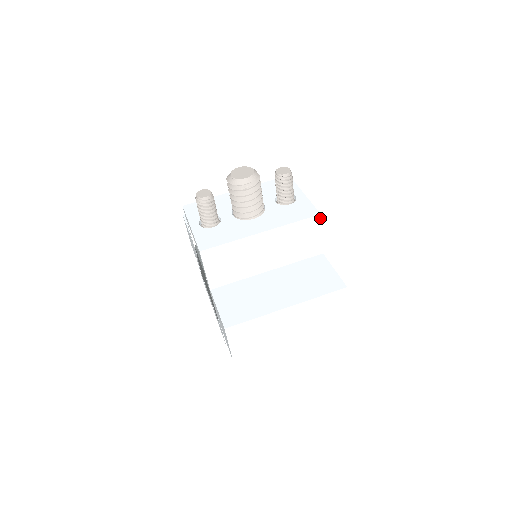
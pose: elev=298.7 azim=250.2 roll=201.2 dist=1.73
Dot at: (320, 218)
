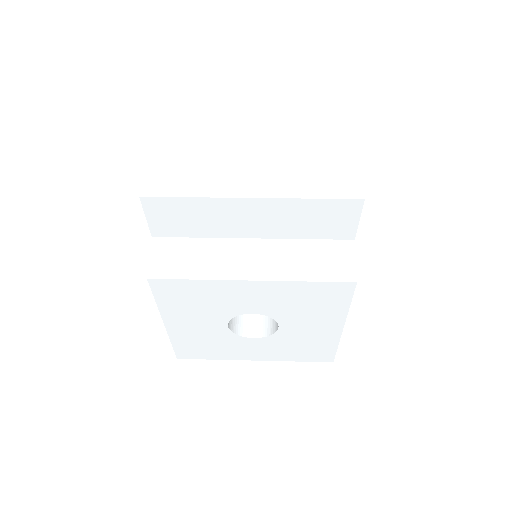
Dot at: occluded
